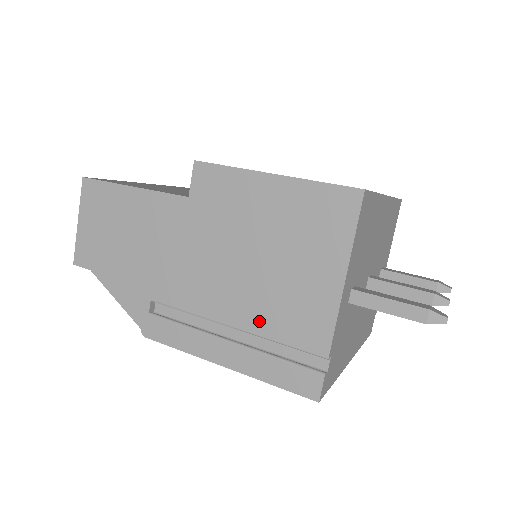
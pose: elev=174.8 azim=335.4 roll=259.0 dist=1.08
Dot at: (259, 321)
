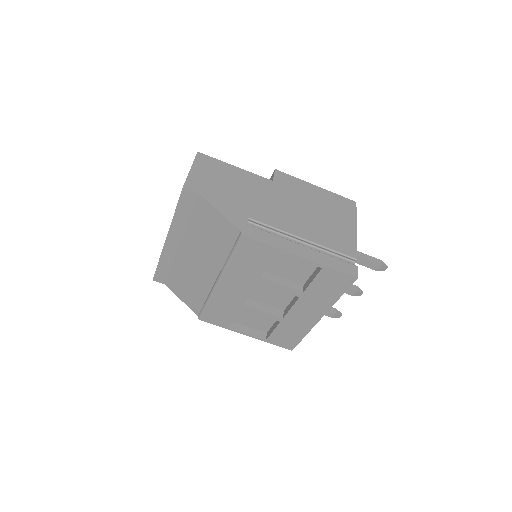
Dot at: (320, 239)
